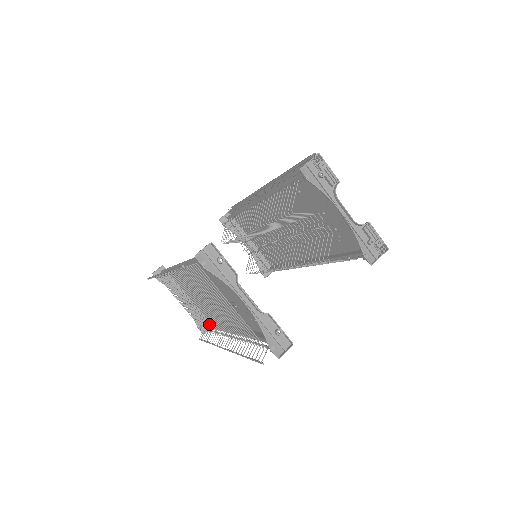
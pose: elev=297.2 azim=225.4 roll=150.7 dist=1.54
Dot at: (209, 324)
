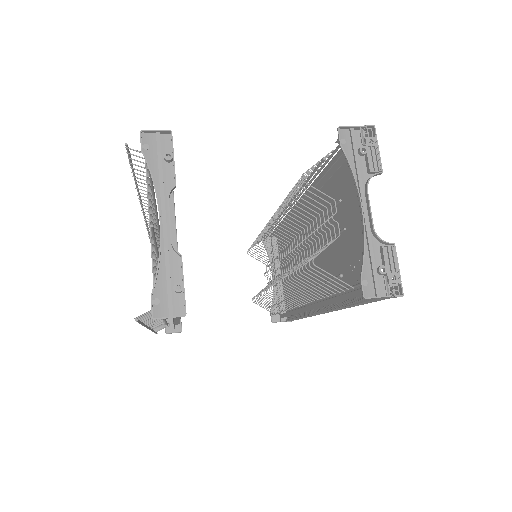
Dot at: occluded
